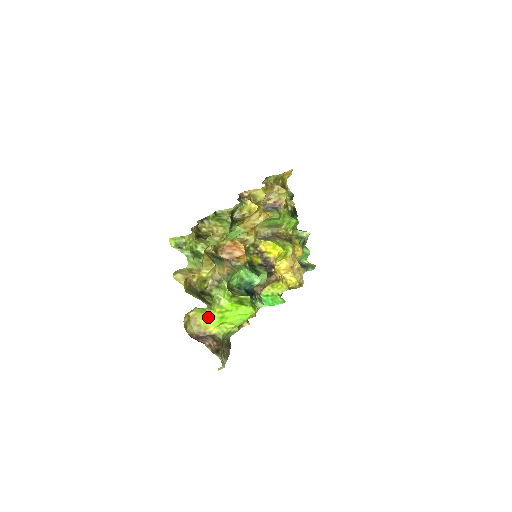
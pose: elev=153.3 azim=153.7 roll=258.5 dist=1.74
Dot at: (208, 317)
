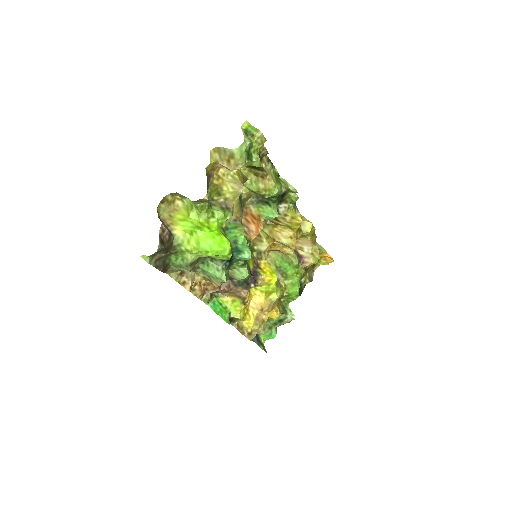
Dot at: (187, 217)
